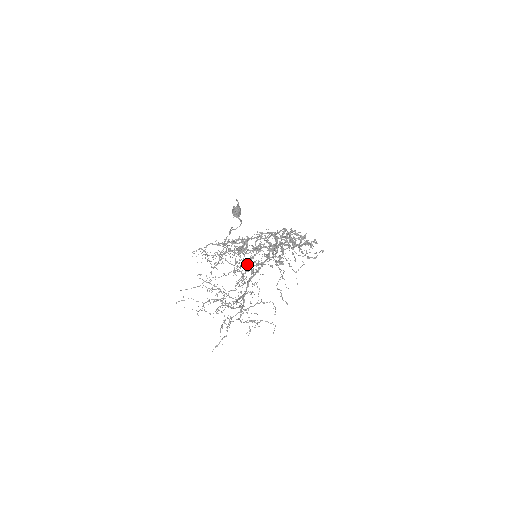
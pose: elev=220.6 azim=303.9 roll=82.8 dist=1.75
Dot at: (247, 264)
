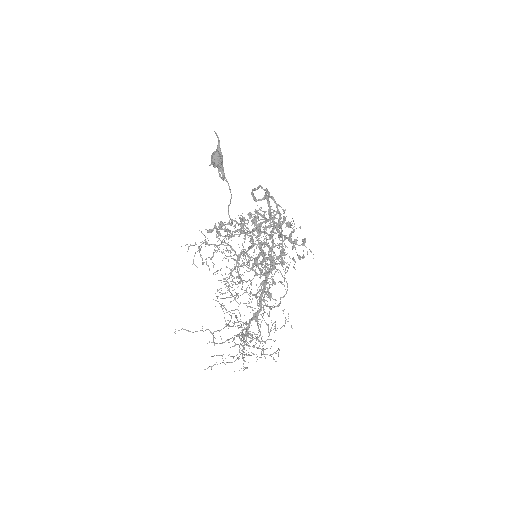
Dot at: (262, 283)
